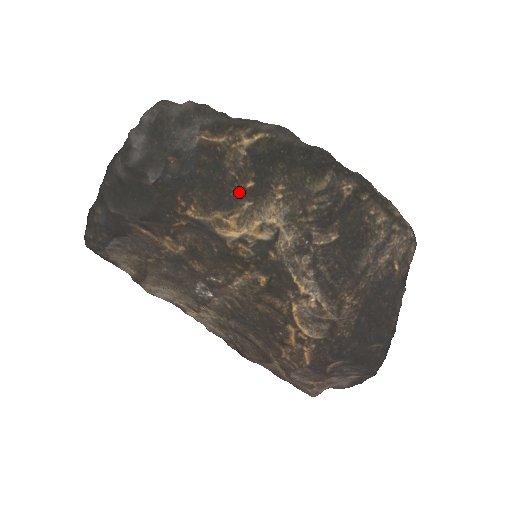
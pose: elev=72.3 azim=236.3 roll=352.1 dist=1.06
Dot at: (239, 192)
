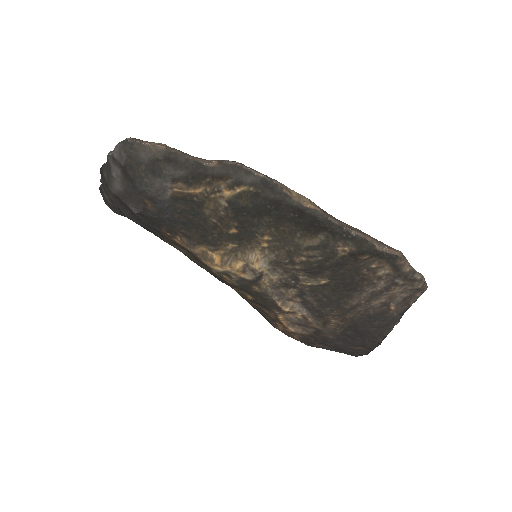
Dot at: (222, 235)
